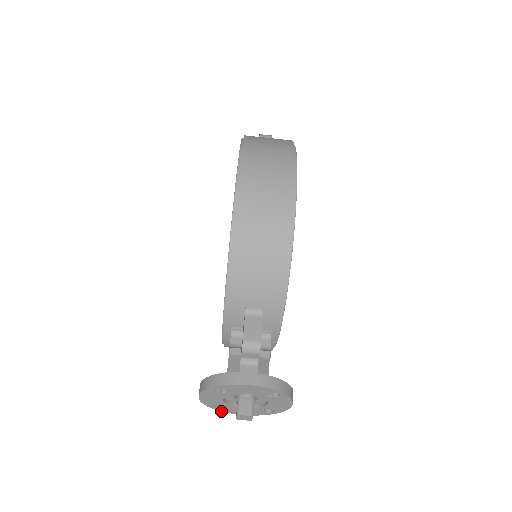
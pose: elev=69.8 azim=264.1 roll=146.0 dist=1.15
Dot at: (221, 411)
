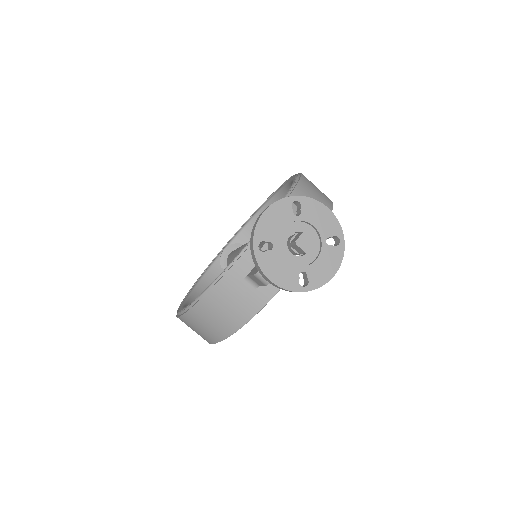
Dot at: (256, 259)
